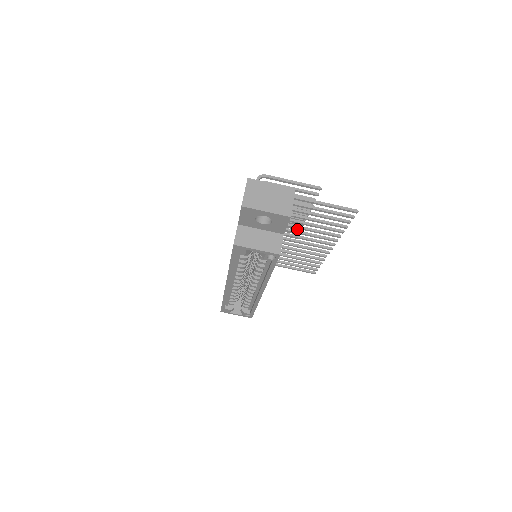
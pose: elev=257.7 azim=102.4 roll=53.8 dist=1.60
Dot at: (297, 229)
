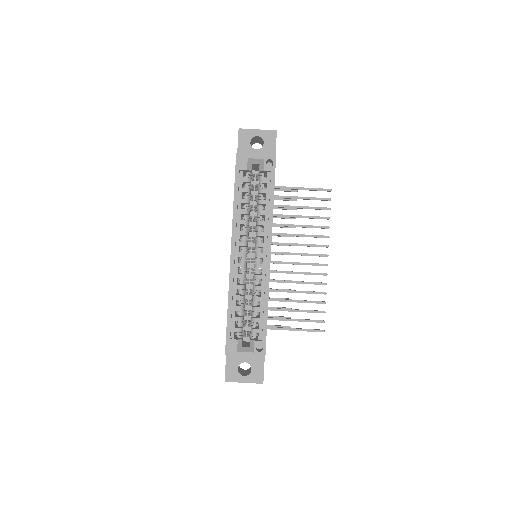
Dot at: occluded
